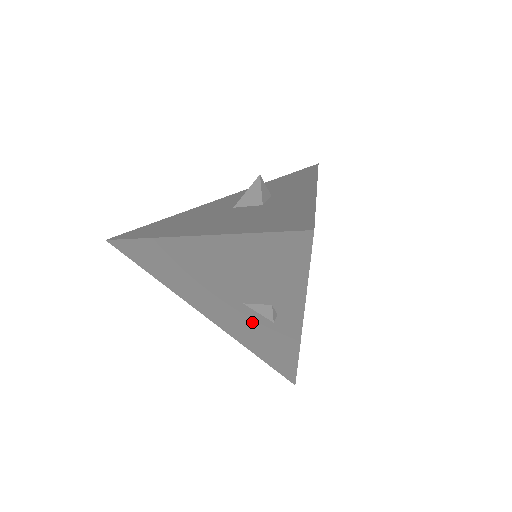
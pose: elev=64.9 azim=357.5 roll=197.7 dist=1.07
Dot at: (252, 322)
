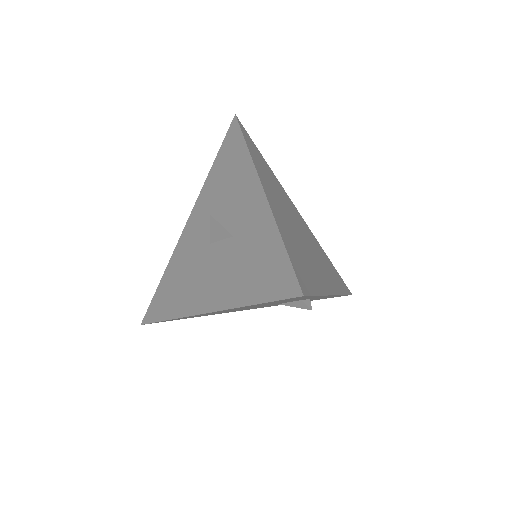
Dot at: occluded
